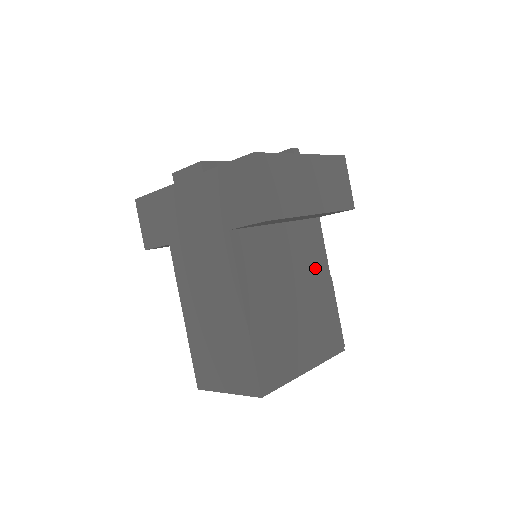
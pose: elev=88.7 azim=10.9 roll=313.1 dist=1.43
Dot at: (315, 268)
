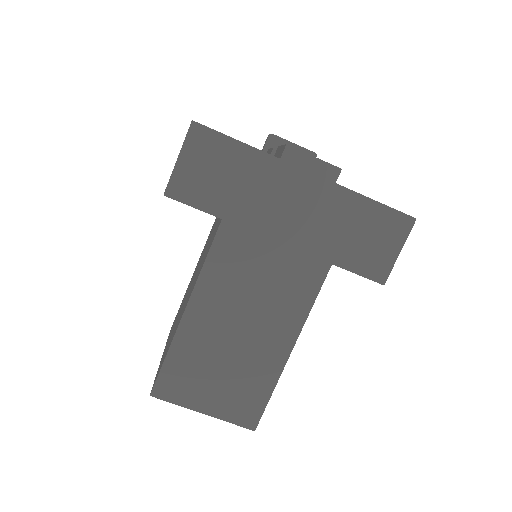
Dot at: occluded
